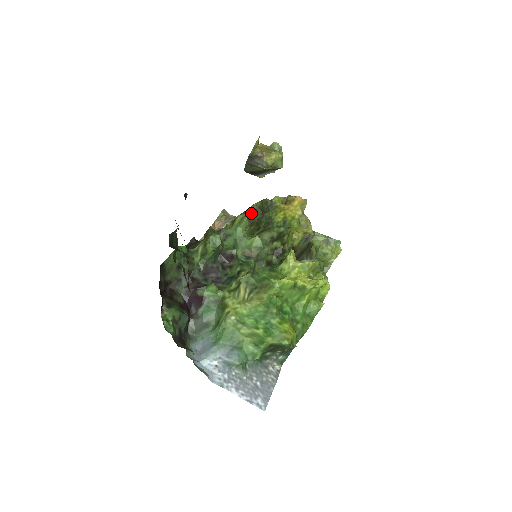
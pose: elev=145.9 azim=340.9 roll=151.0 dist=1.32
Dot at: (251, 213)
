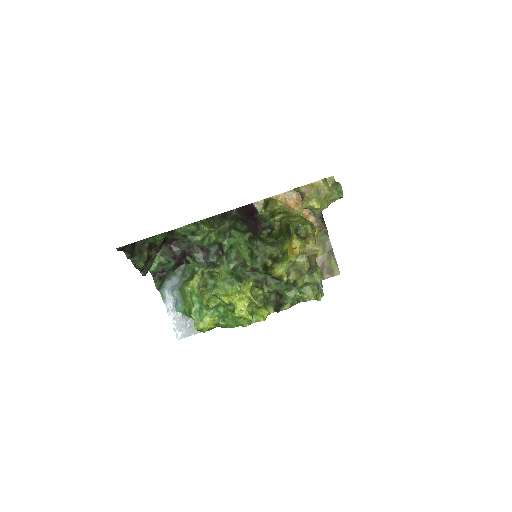
Dot at: (282, 223)
